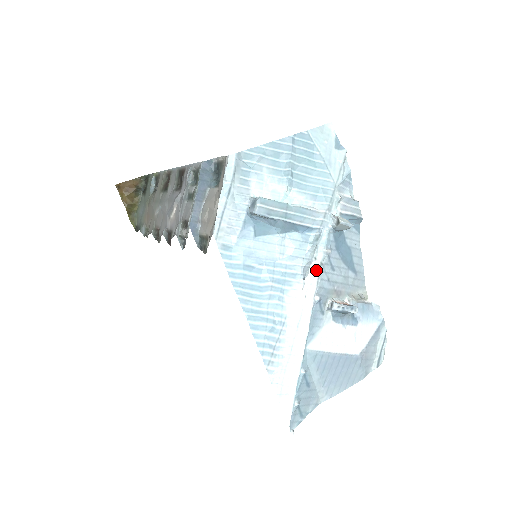
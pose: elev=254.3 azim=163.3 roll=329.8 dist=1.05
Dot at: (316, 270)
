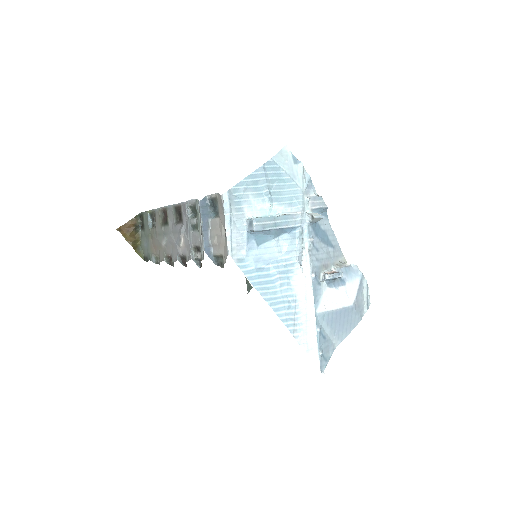
Dot at: (307, 256)
